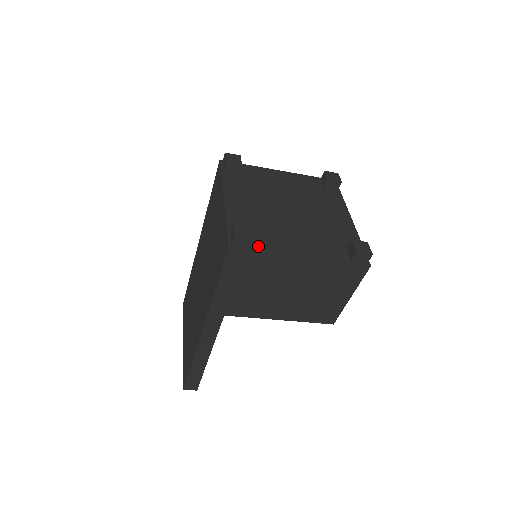
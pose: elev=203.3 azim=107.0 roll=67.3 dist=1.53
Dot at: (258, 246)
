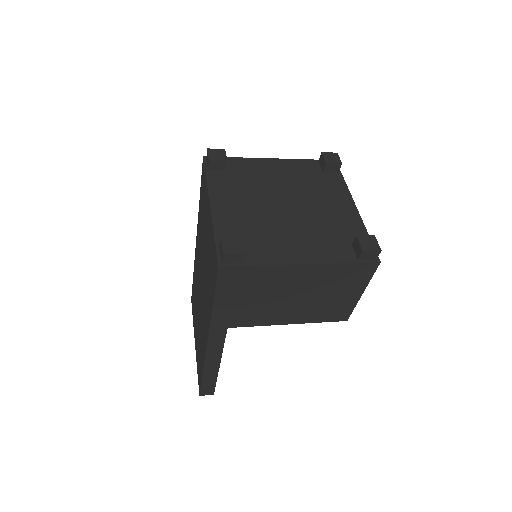
Dot at: (251, 258)
